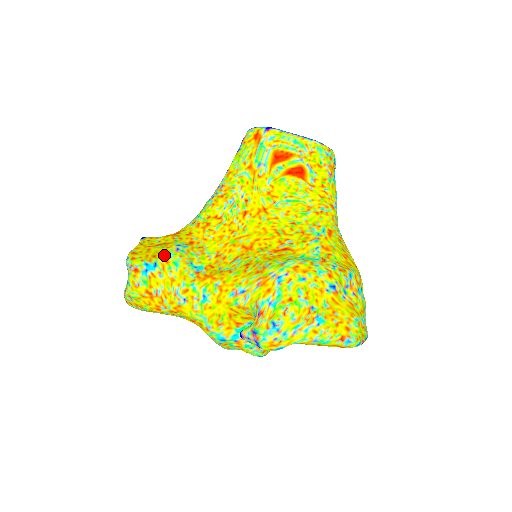
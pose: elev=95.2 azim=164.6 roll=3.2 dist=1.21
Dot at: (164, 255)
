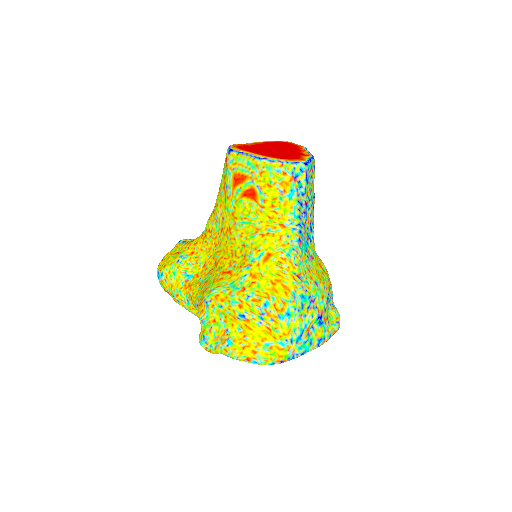
Dot at: (169, 266)
